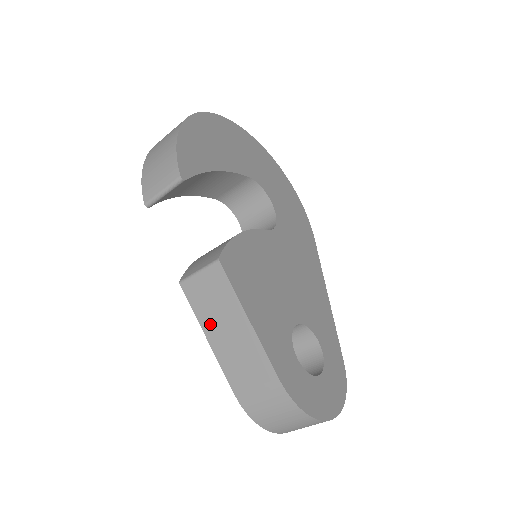
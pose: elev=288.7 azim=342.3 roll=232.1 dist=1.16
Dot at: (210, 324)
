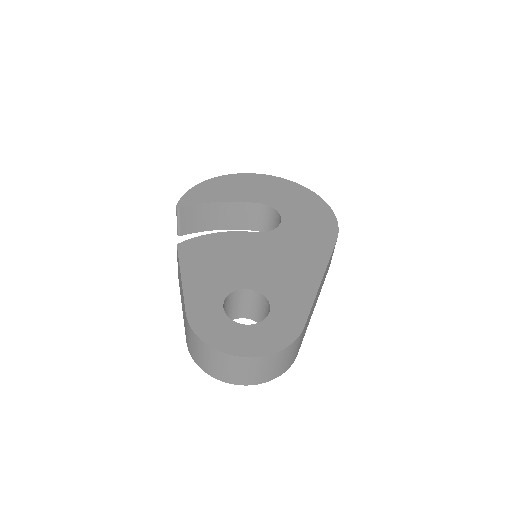
Dot at: occluded
